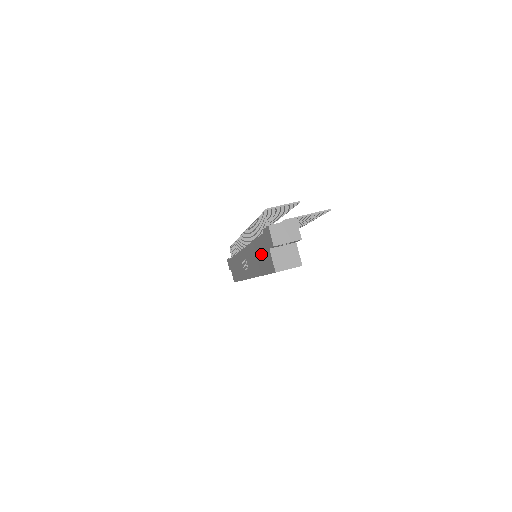
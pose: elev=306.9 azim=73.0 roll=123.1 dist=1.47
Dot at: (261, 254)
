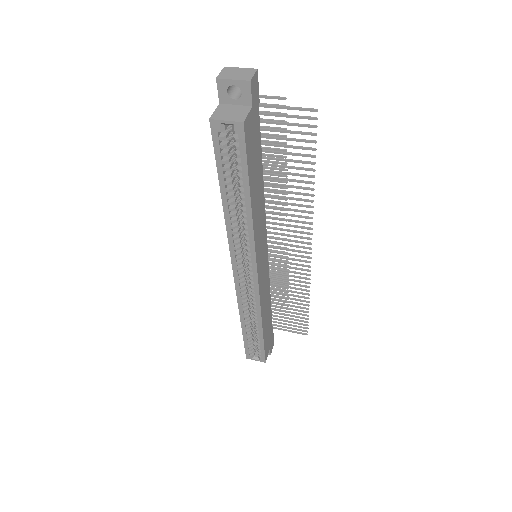
Dot at: occluded
